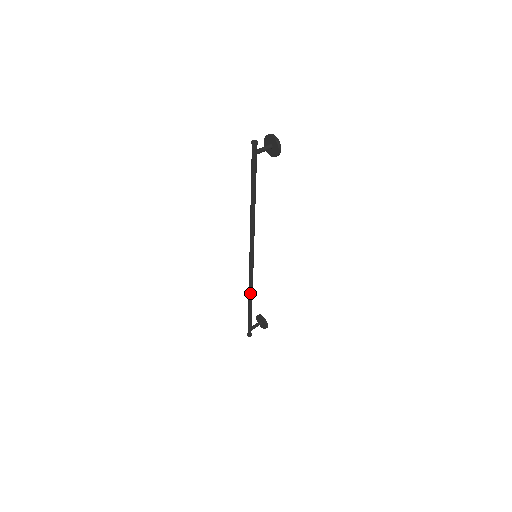
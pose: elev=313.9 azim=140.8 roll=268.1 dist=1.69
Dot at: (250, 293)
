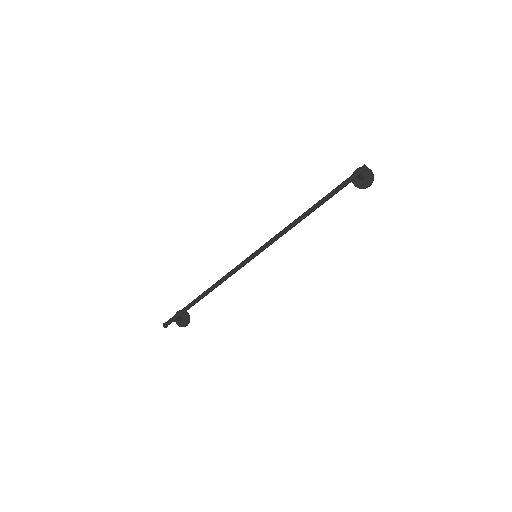
Dot at: (216, 286)
